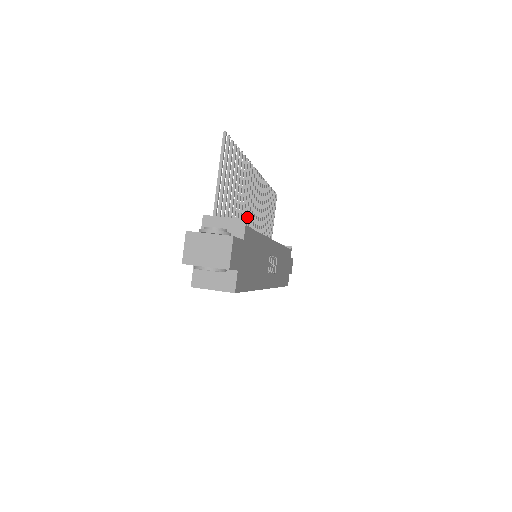
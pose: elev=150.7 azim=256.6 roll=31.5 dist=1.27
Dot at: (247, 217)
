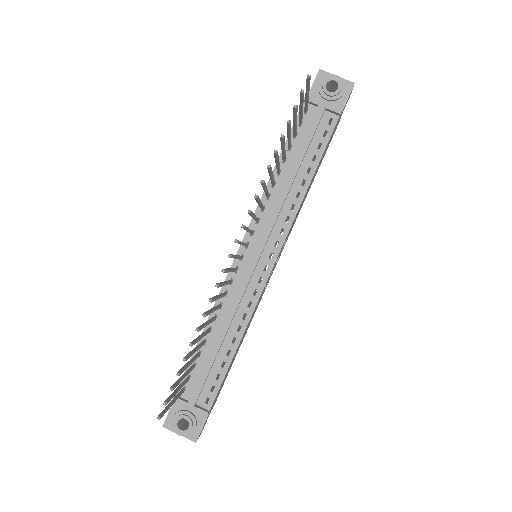
Dot at: occluded
